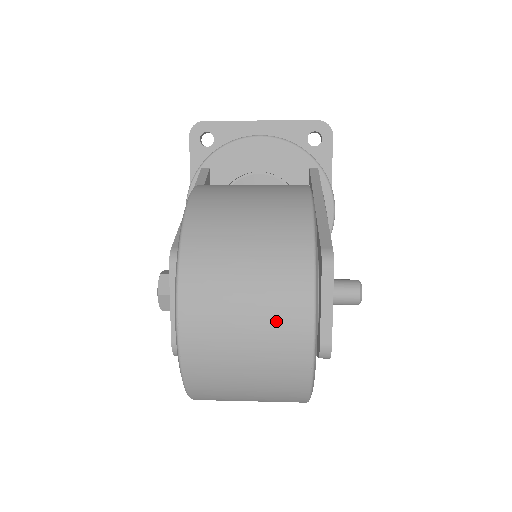
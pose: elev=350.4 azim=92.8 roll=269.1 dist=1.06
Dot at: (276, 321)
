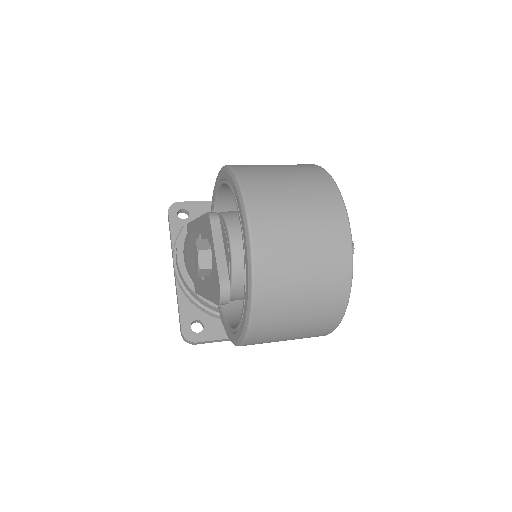
Dot at: (319, 206)
